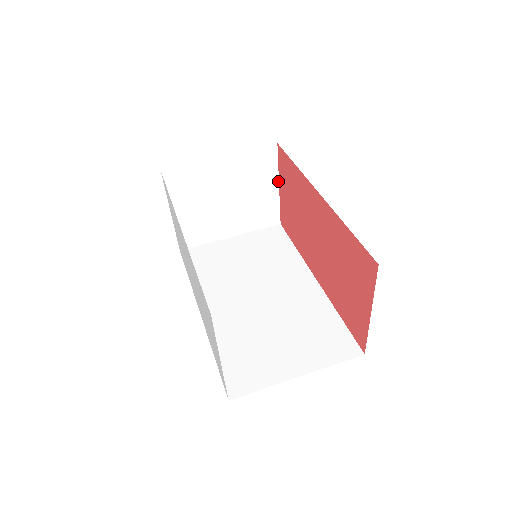
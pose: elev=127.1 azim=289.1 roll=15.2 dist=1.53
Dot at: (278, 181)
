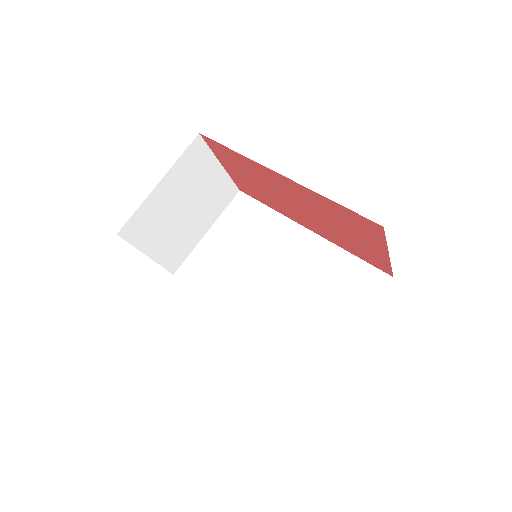
Dot at: (218, 161)
